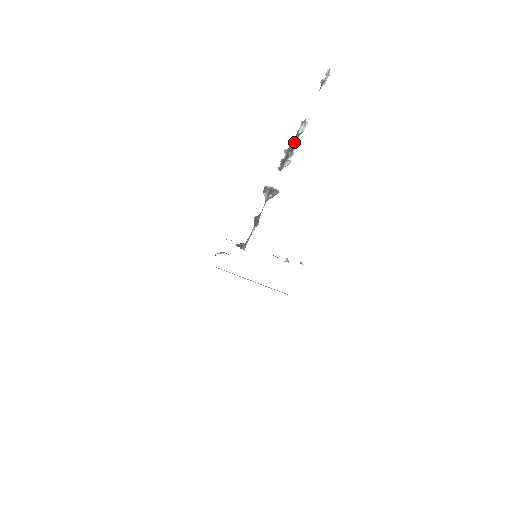
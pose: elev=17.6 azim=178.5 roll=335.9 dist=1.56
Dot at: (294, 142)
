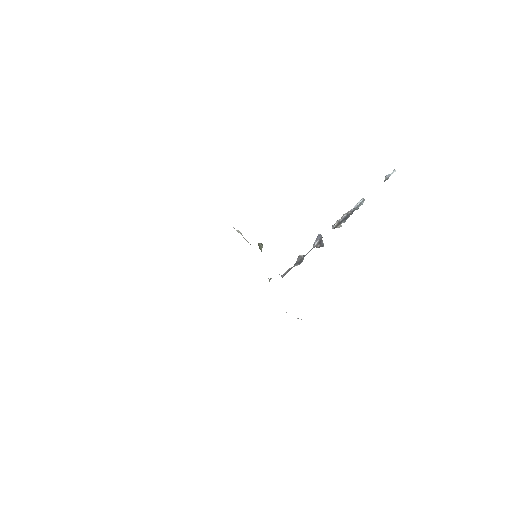
Dot at: (352, 213)
